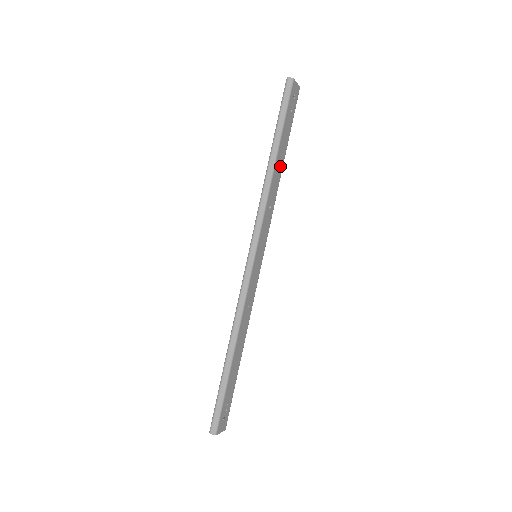
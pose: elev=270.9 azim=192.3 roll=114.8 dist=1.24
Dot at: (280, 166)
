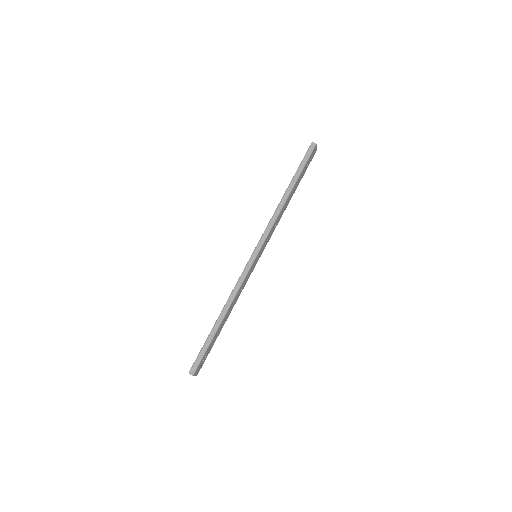
Dot at: (290, 199)
